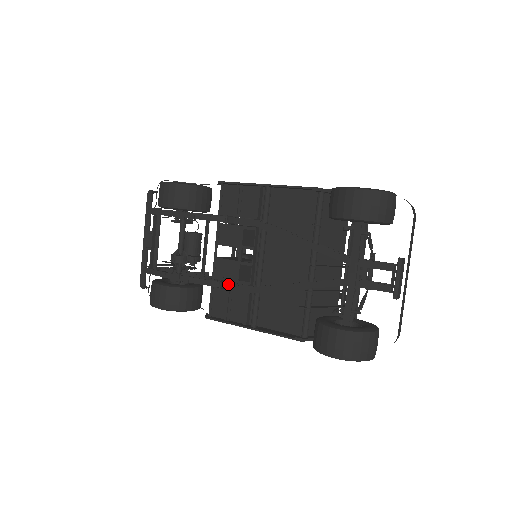
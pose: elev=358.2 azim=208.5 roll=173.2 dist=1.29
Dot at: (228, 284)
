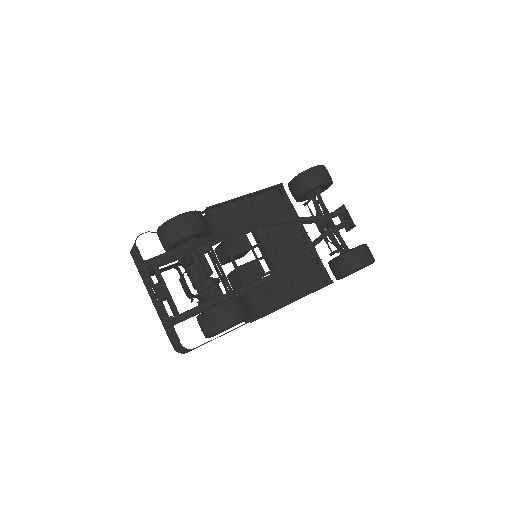
Dot at: (261, 279)
